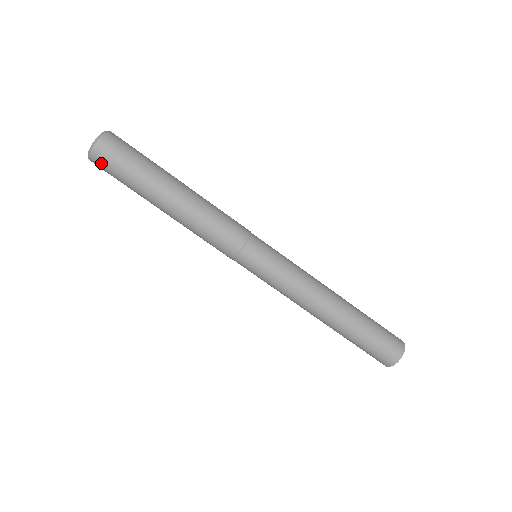
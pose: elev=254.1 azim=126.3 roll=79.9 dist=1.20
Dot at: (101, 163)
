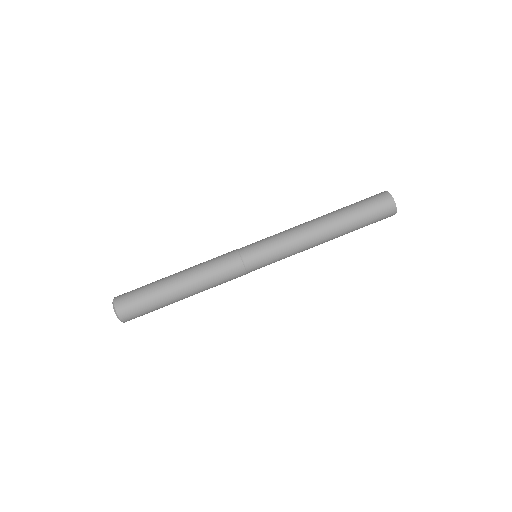
Dot at: (131, 317)
